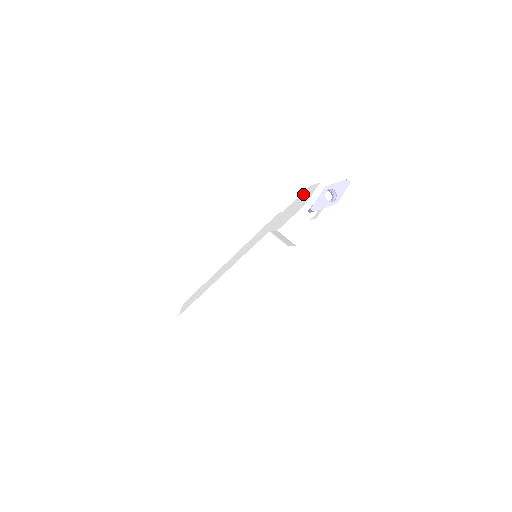
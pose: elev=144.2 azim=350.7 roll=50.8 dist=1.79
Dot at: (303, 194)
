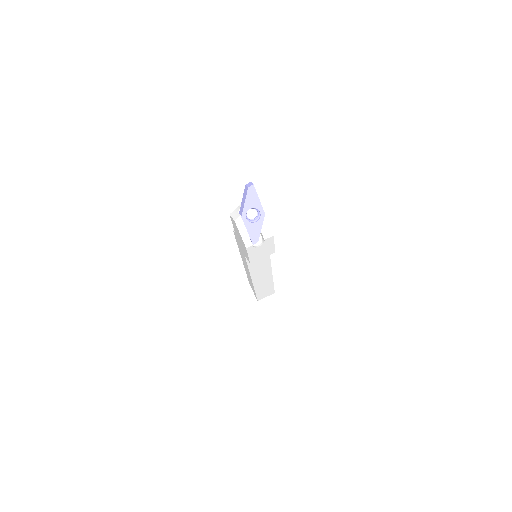
Dot at: (233, 224)
